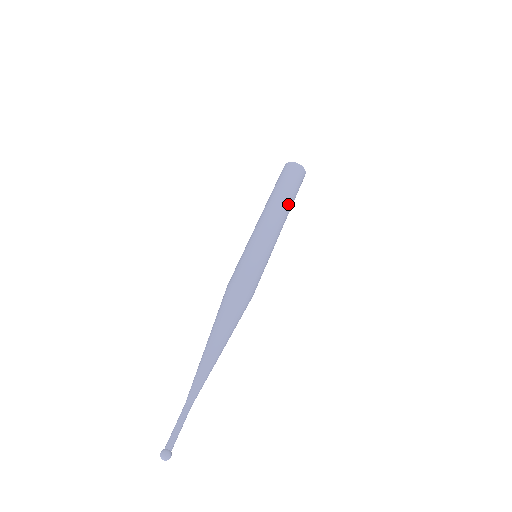
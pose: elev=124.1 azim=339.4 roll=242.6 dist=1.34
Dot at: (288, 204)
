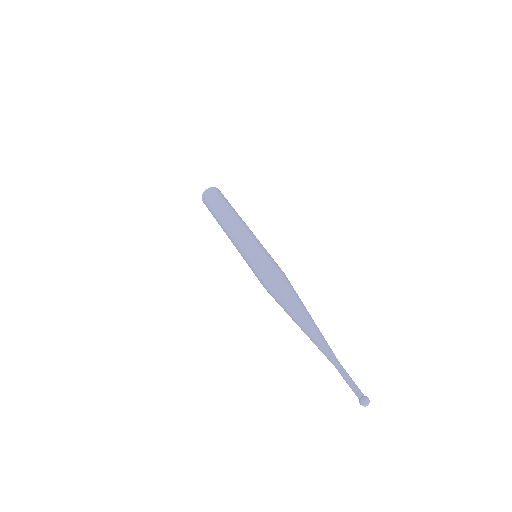
Dot at: occluded
